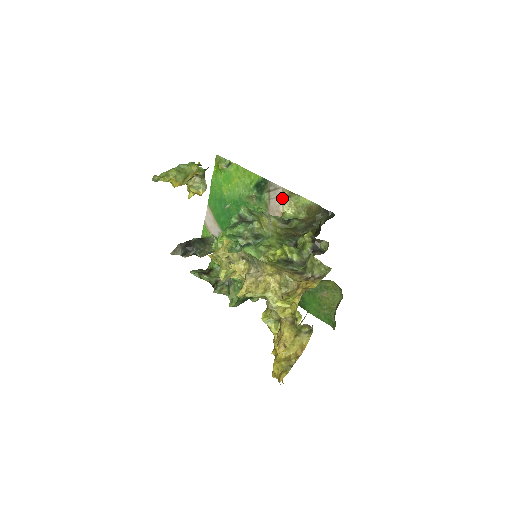
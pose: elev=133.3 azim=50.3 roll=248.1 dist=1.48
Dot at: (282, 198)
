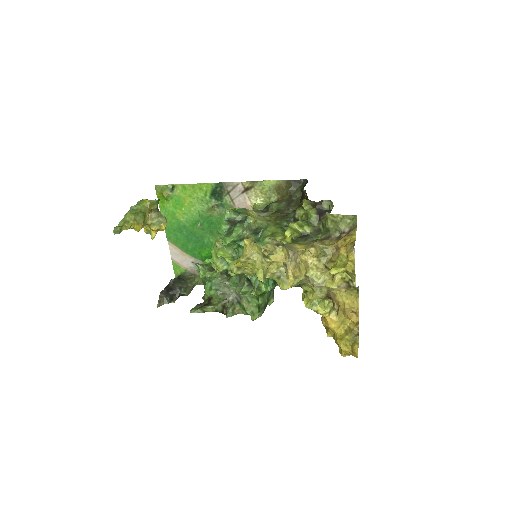
Dot at: (245, 192)
